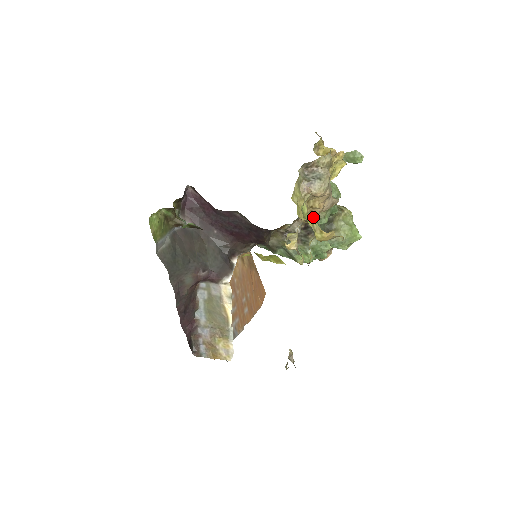
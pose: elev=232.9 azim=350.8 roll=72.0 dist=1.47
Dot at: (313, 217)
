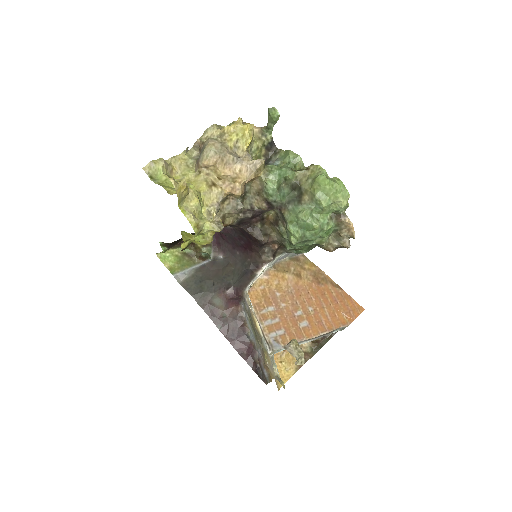
Dot at: (239, 187)
